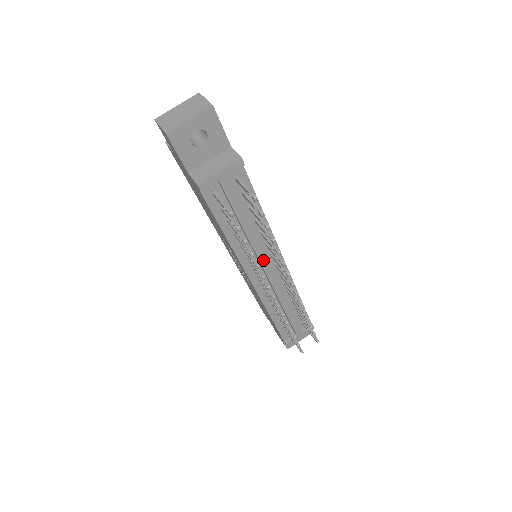
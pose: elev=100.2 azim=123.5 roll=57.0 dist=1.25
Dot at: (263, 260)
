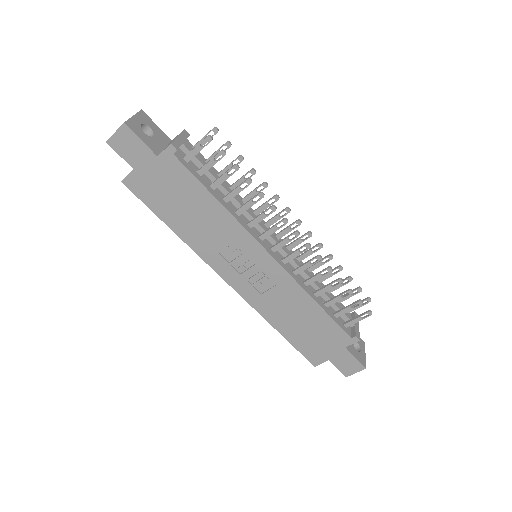
Dot at: (262, 226)
